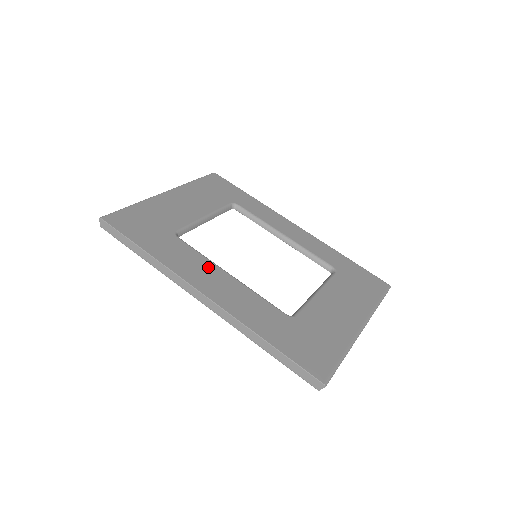
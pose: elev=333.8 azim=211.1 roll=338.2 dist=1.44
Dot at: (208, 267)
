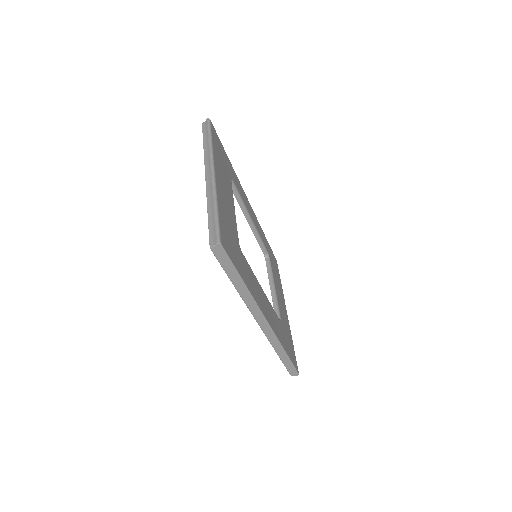
Dot at: (259, 287)
